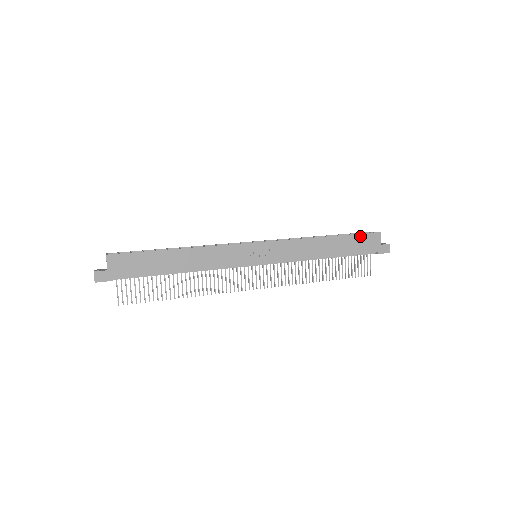
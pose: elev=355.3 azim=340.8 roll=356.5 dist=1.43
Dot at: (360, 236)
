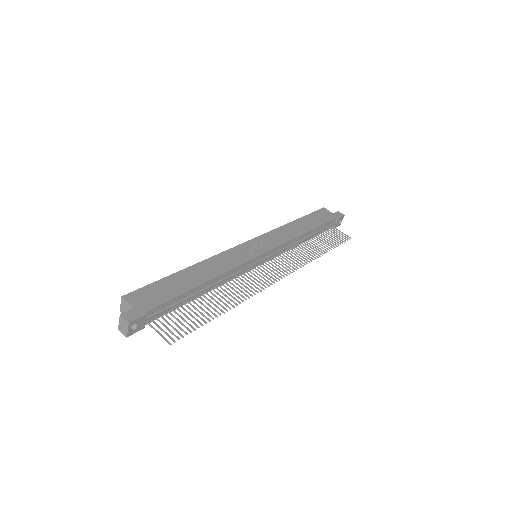
Dot at: (314, 214)
